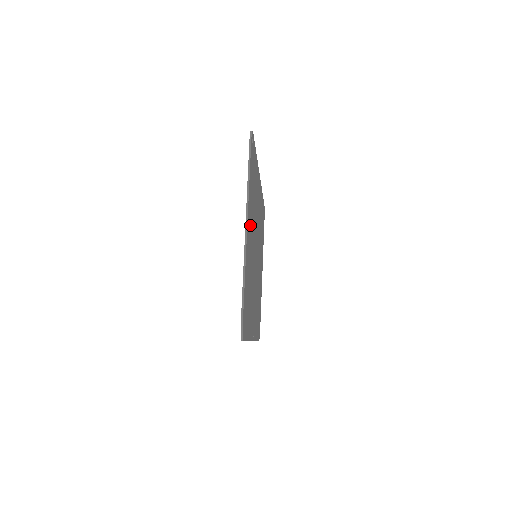
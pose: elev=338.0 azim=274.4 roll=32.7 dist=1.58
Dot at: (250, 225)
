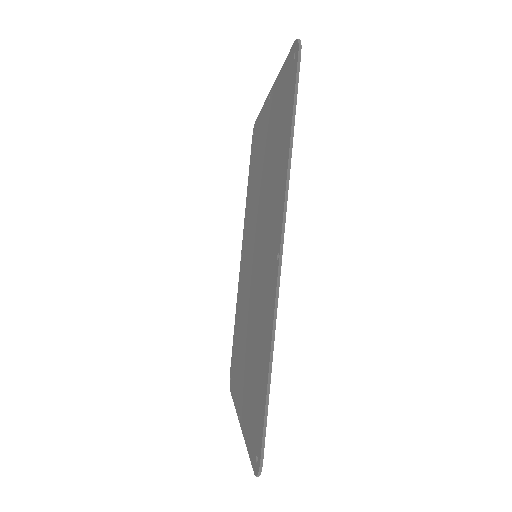
Dot at: occluded
